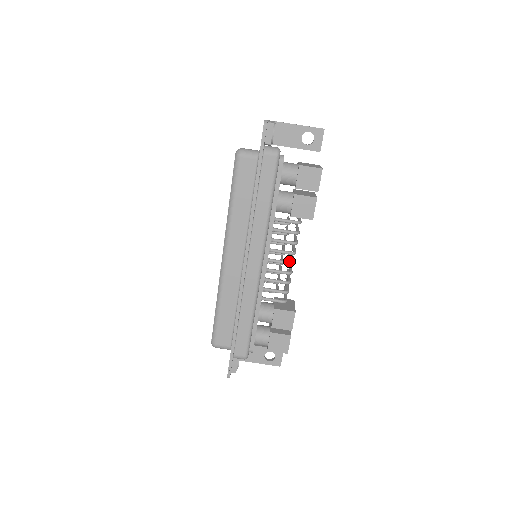
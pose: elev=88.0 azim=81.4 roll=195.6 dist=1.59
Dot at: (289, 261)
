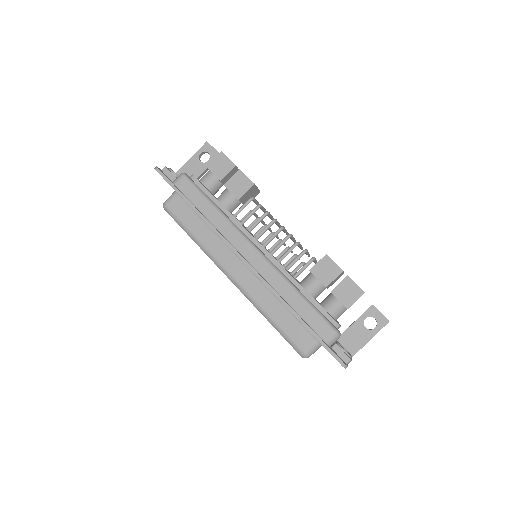
Dot at: (278, 229)
